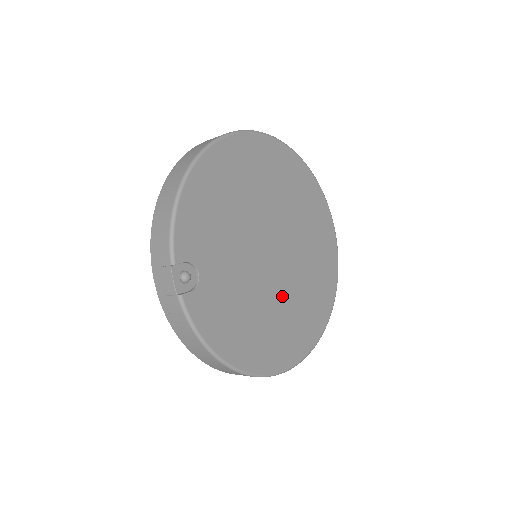
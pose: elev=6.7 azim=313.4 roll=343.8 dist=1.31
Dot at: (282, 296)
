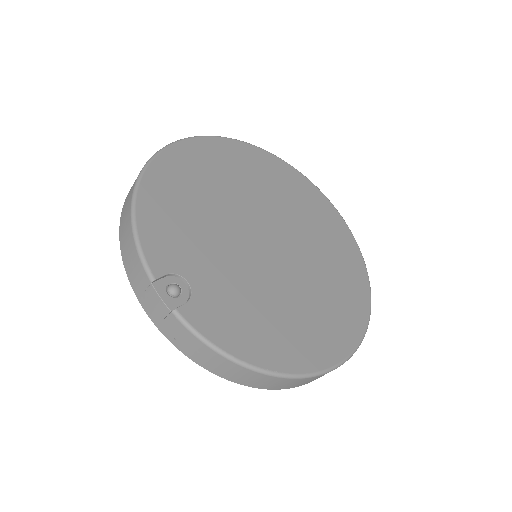
Dot at: (301, 282)
